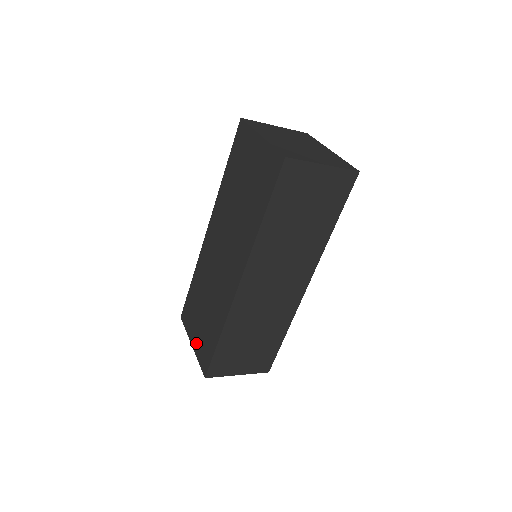
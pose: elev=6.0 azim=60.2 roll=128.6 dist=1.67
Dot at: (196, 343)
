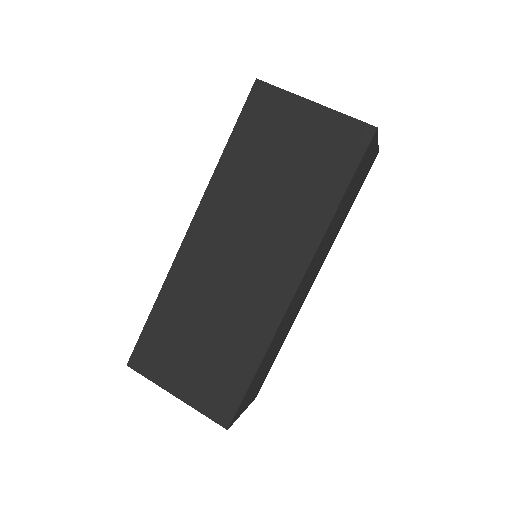
Dot at: (189, 390)
